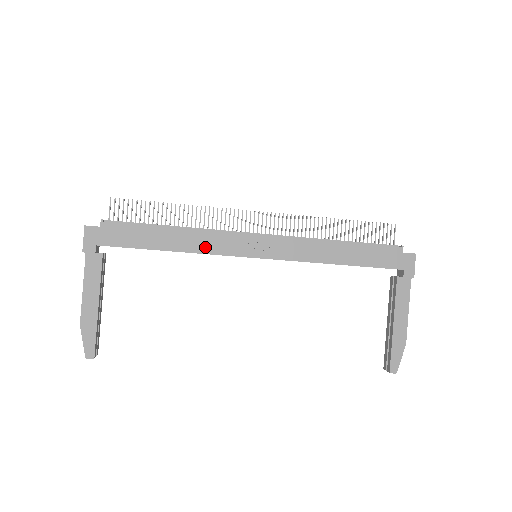
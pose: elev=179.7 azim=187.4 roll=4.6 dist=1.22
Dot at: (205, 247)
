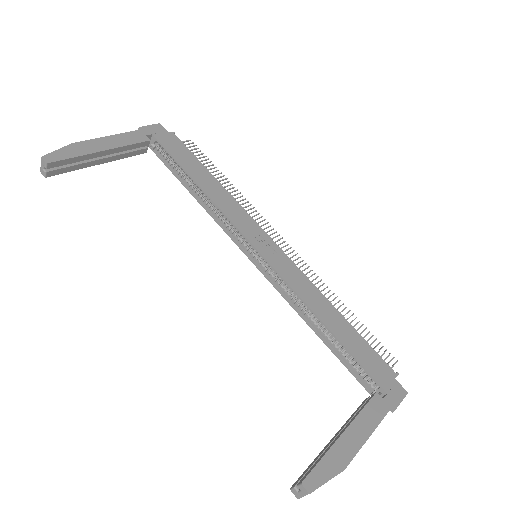
Dot at: (226, 207)
